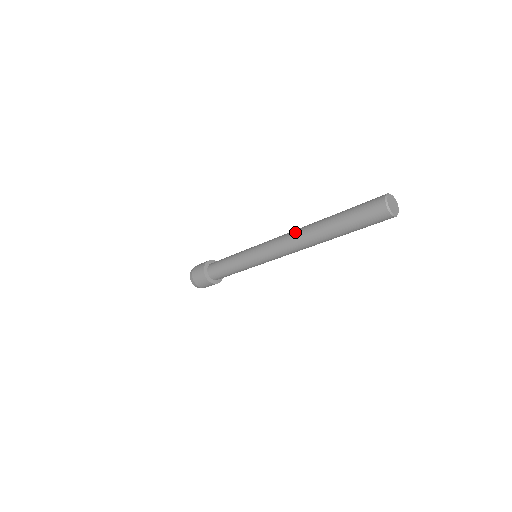
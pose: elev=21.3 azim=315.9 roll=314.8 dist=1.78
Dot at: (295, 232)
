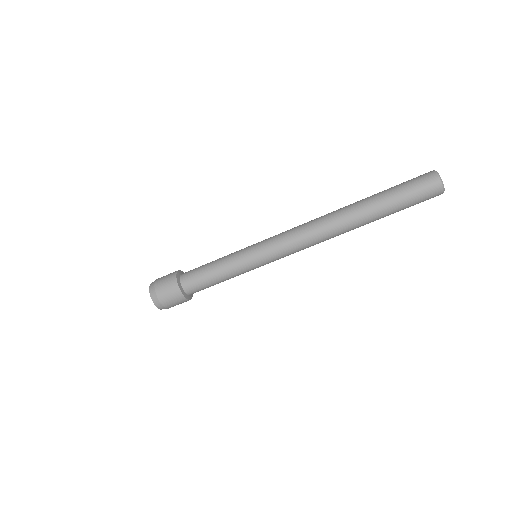
Dot at: occluded
